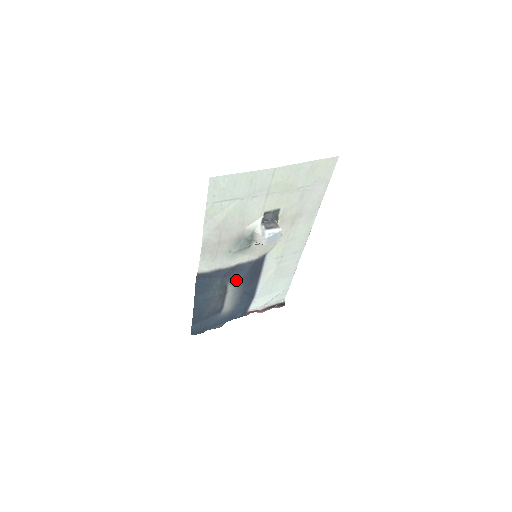
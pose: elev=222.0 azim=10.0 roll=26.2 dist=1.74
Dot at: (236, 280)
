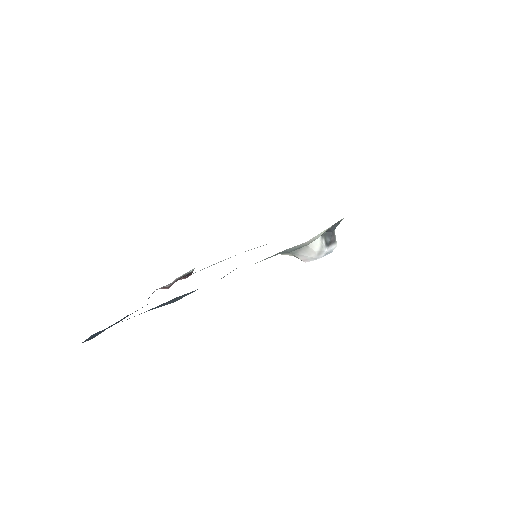
Dot at: occluded
